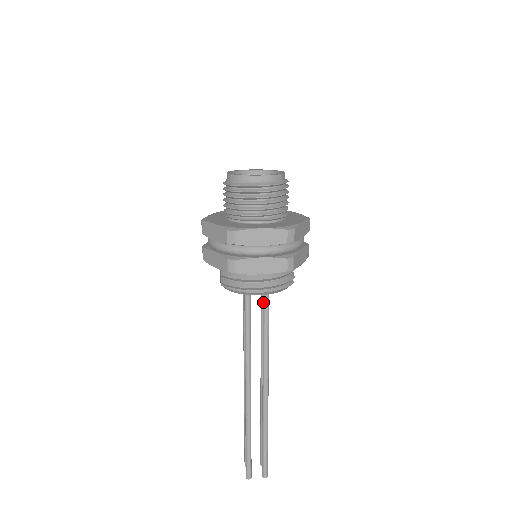
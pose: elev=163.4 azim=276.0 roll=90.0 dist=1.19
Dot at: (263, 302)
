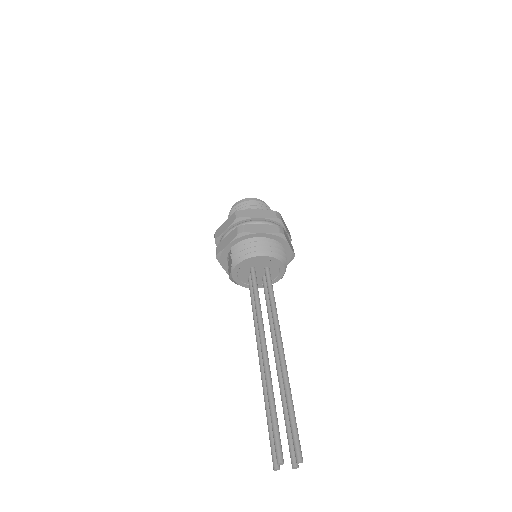
Dot at: (266, 278)
